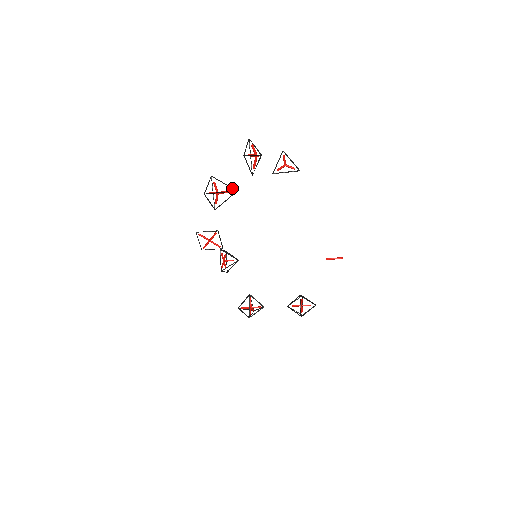
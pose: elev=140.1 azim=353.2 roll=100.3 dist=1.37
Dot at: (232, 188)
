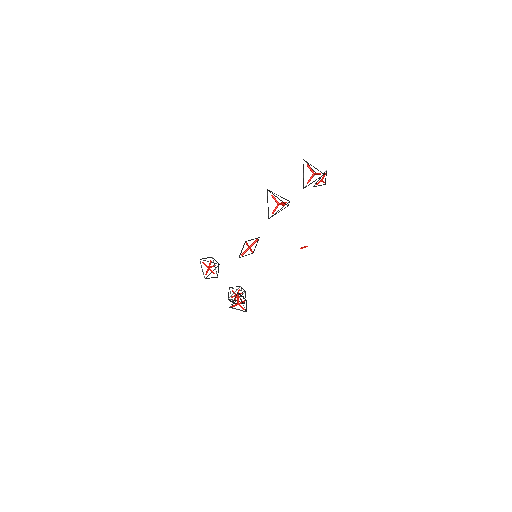
Dot at: (286, 199)
